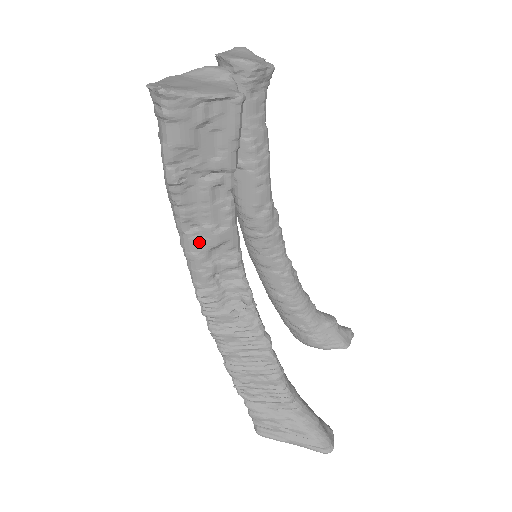
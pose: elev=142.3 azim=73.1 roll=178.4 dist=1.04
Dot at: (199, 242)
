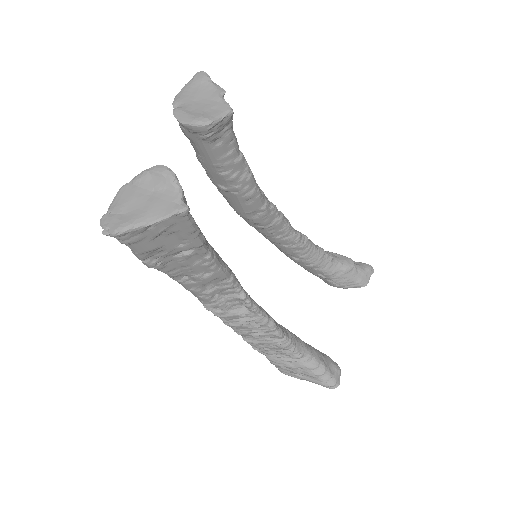
Dot at: (192, 284)
